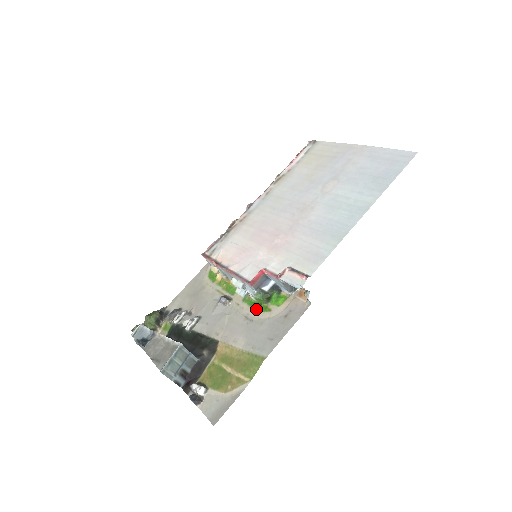
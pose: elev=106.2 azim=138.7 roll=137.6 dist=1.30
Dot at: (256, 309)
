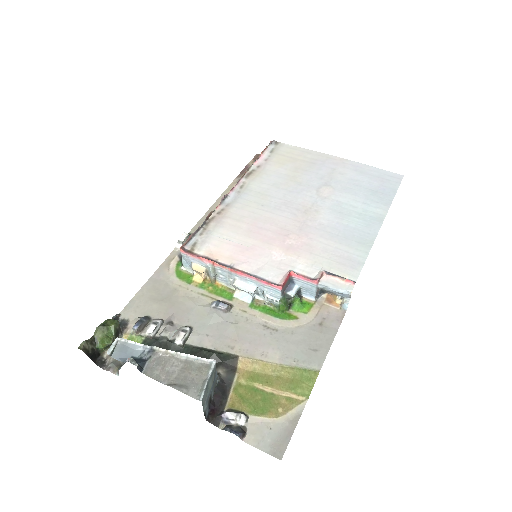
Dot at: (277, 317)
